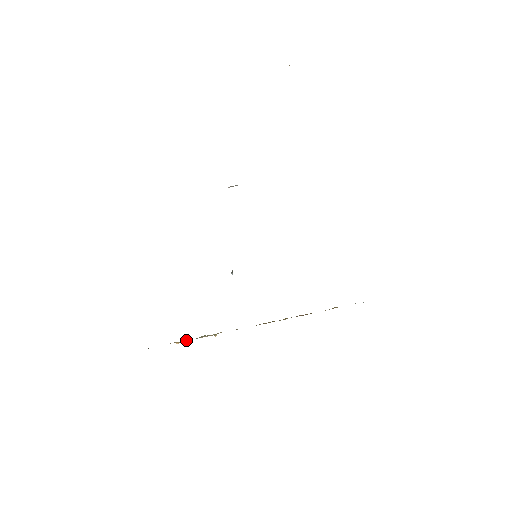
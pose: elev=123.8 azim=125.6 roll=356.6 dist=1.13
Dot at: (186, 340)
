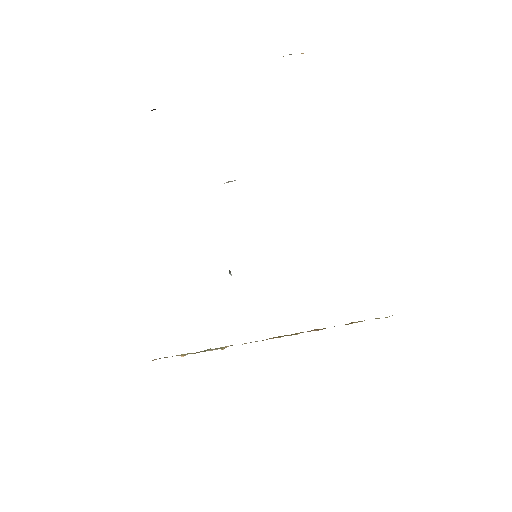
Dot at: (191, 353)
